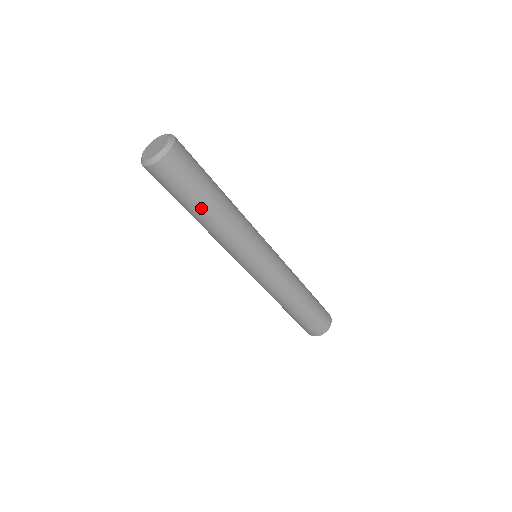
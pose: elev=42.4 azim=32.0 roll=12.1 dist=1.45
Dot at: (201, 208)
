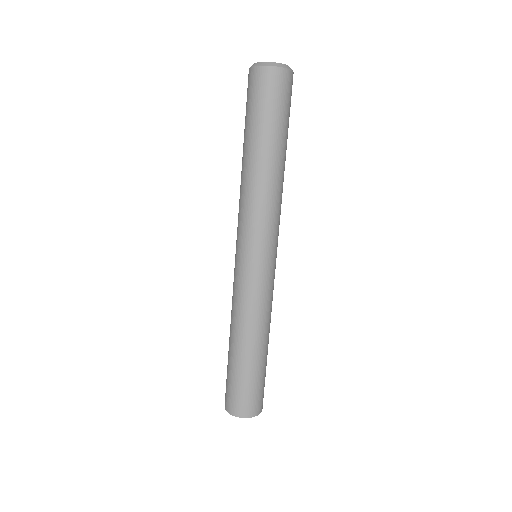
Dot at: (269, 144)
